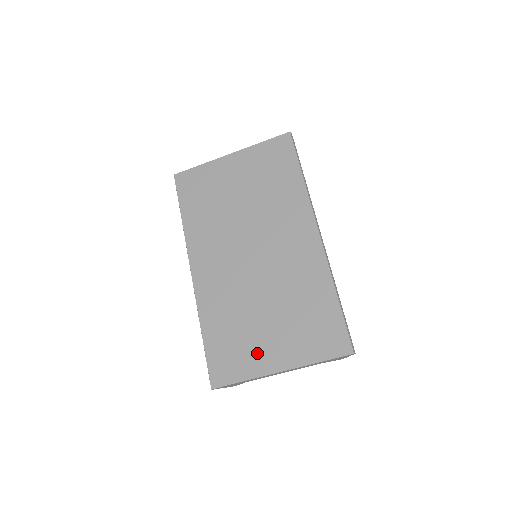
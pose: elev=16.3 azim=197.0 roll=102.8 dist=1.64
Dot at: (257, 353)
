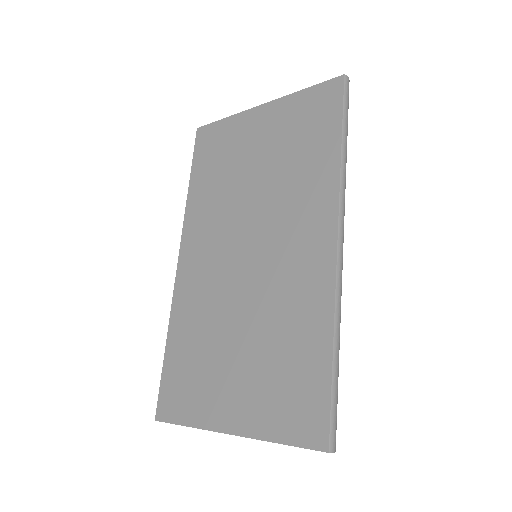
Dot at: (212, 395)
